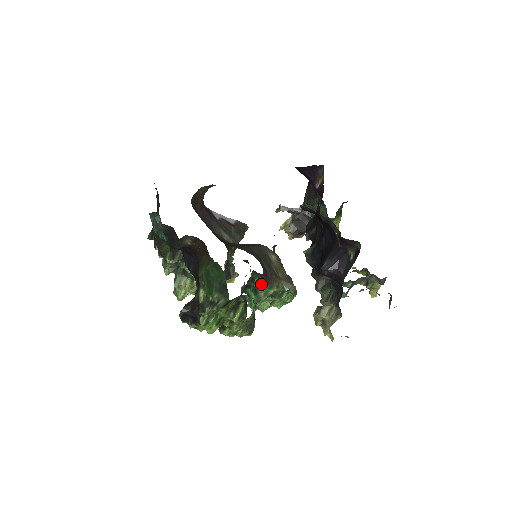
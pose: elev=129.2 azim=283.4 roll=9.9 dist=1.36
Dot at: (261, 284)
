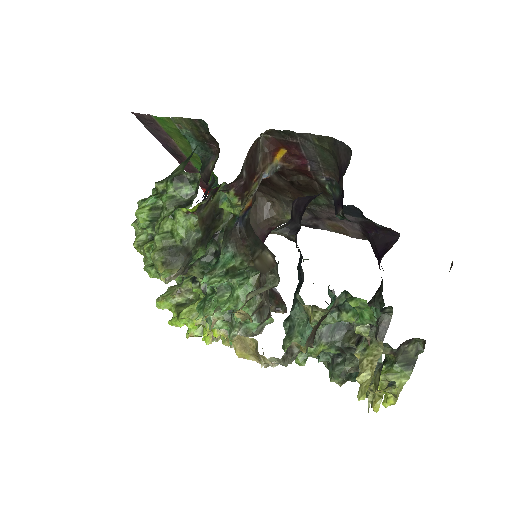
Dot at: (229, 239)
